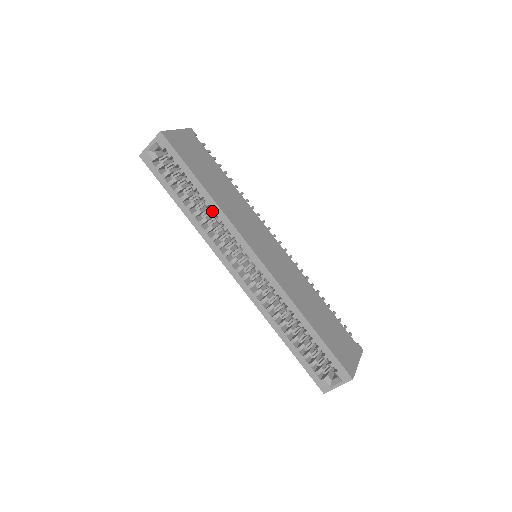
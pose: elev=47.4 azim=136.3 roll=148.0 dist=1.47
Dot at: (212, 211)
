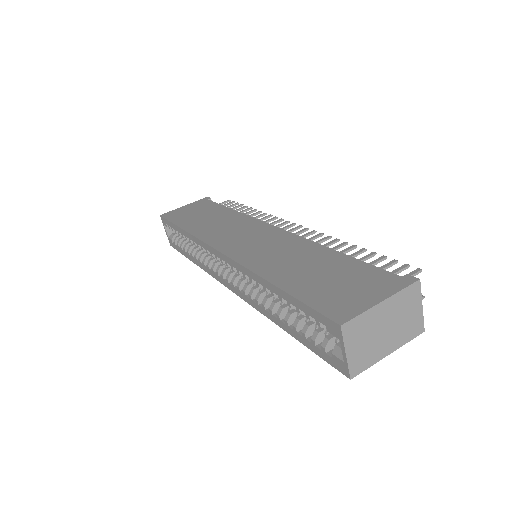
Dot at: (193, 243)
